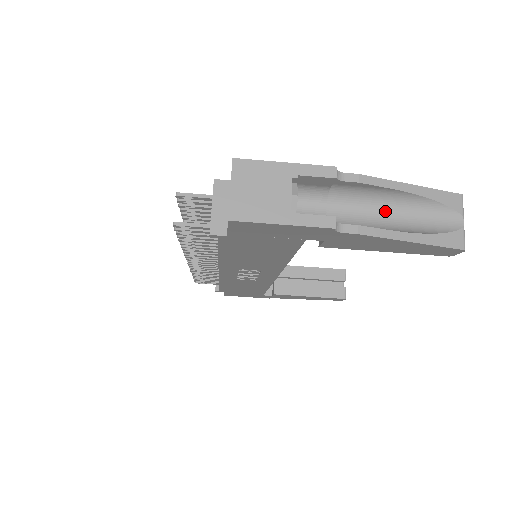
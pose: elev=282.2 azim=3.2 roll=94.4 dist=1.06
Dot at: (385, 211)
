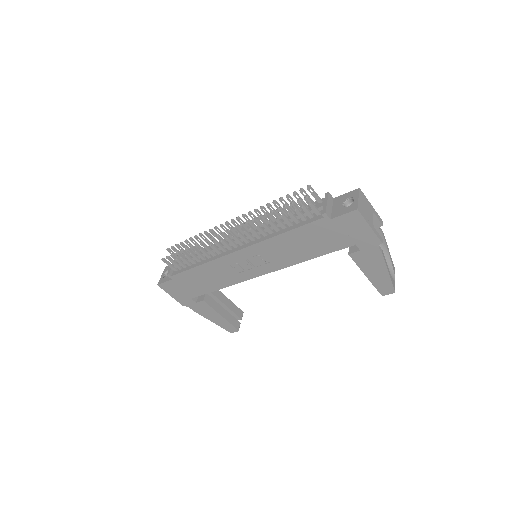
Dot at: occluded
